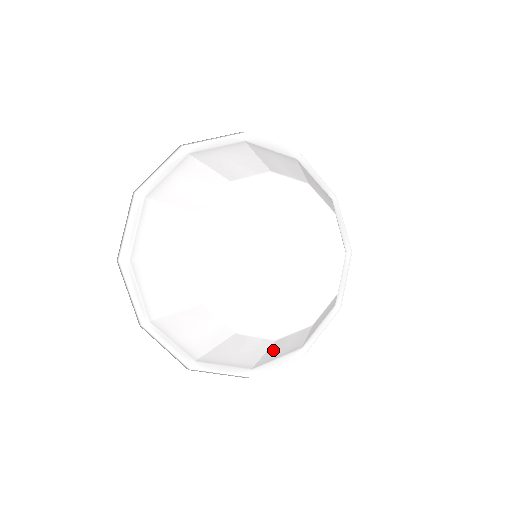
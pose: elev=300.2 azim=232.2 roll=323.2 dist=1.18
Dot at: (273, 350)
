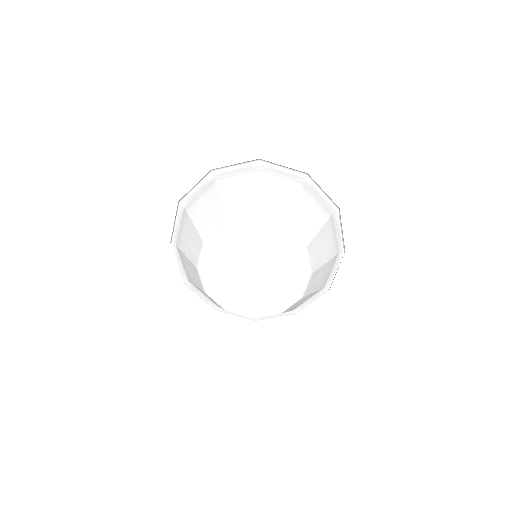
Dot at: occluded
